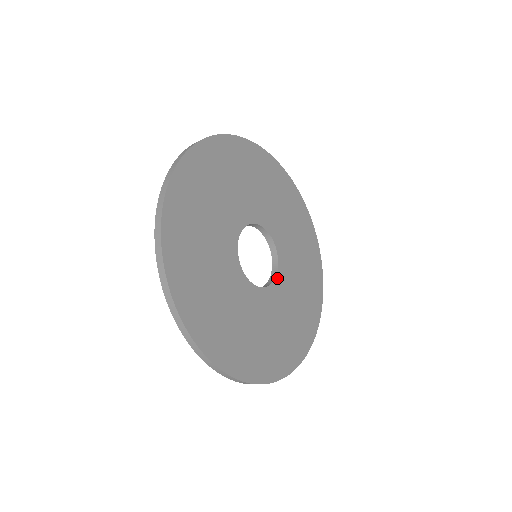
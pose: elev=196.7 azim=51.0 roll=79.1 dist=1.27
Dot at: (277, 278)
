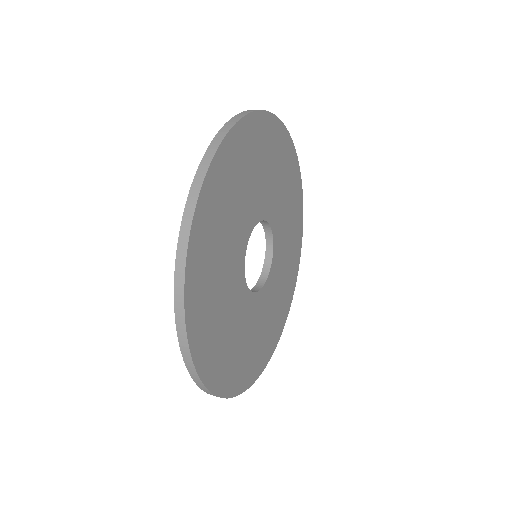
Dot at: (274, 238)
